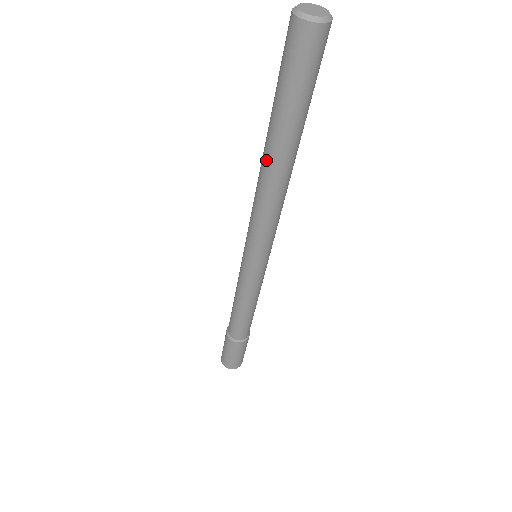
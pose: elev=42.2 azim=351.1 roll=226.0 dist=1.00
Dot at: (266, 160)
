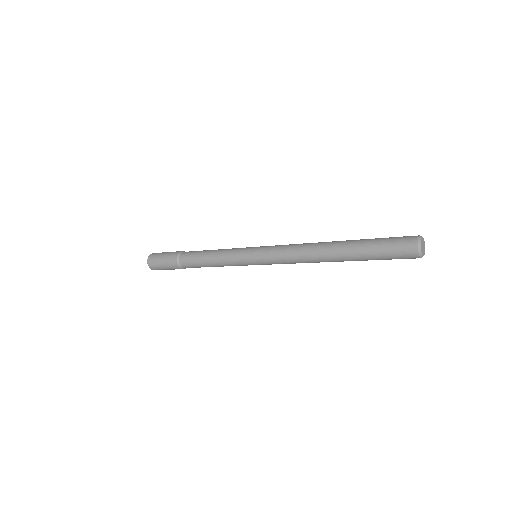
Dot at: (330, 247)
